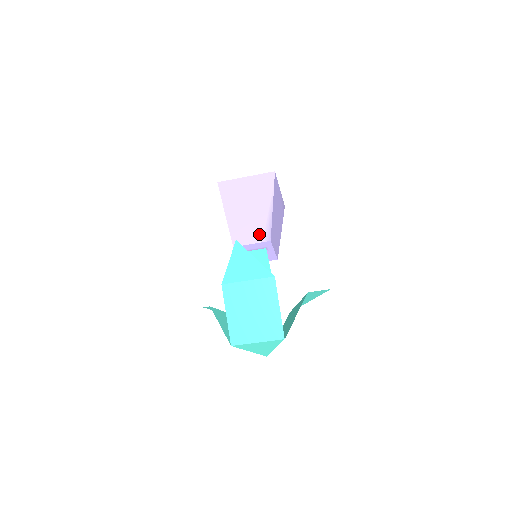
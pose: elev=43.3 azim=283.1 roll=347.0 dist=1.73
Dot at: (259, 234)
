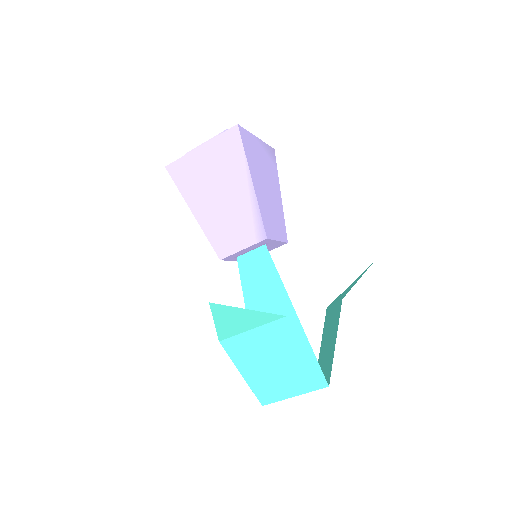
Dot at: (248, 232)
